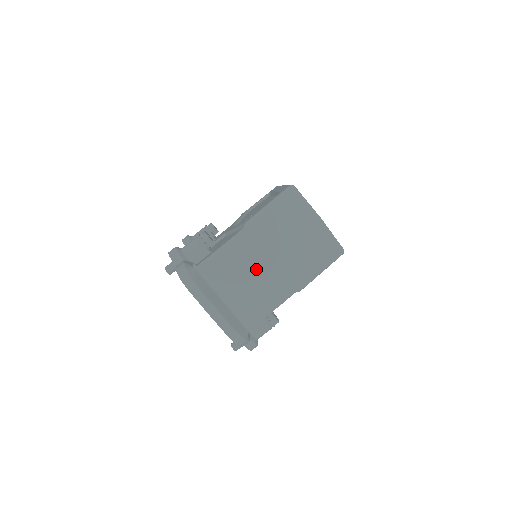
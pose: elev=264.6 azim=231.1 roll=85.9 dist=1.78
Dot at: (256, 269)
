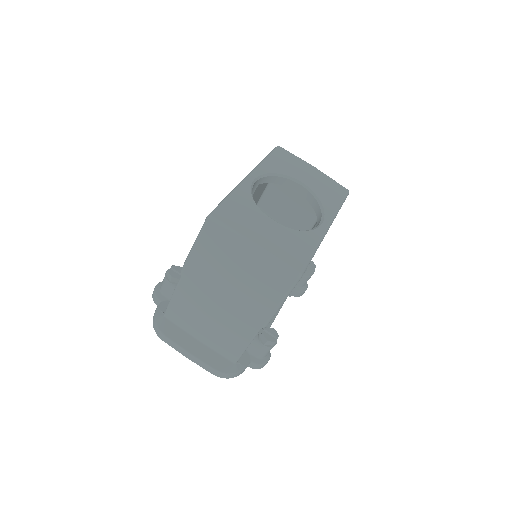
Dot at: (211, 312)
